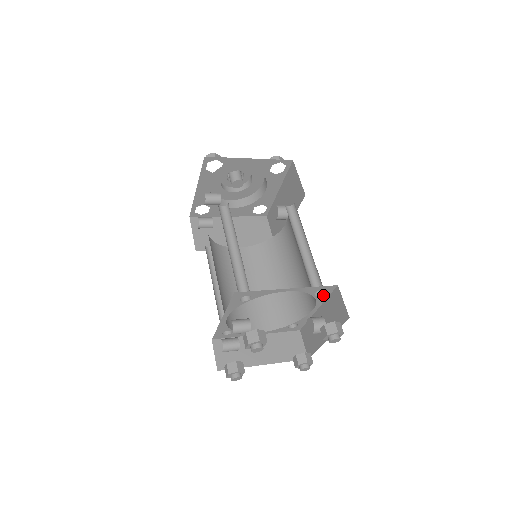
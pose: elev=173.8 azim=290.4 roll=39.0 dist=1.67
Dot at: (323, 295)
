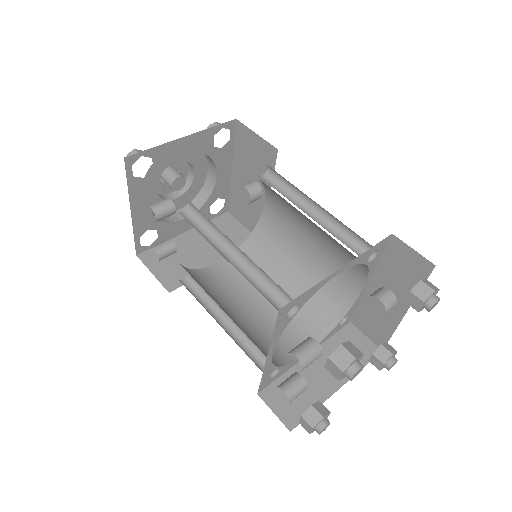
Dot at: (376, 258)
